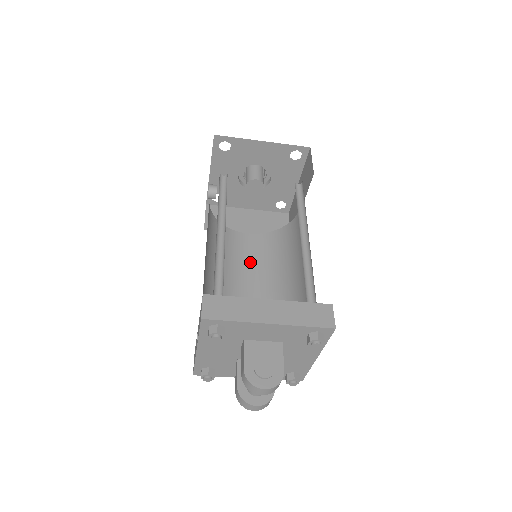
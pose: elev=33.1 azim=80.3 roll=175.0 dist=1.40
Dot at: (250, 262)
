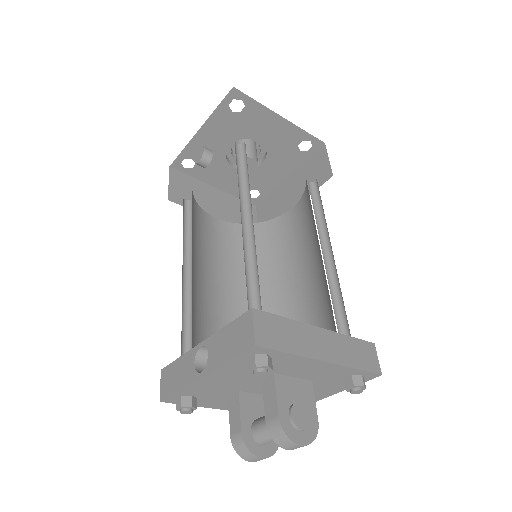
Dot at: (221, 256)
